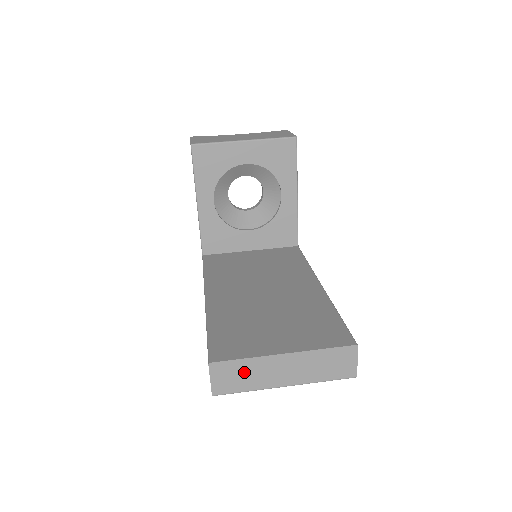
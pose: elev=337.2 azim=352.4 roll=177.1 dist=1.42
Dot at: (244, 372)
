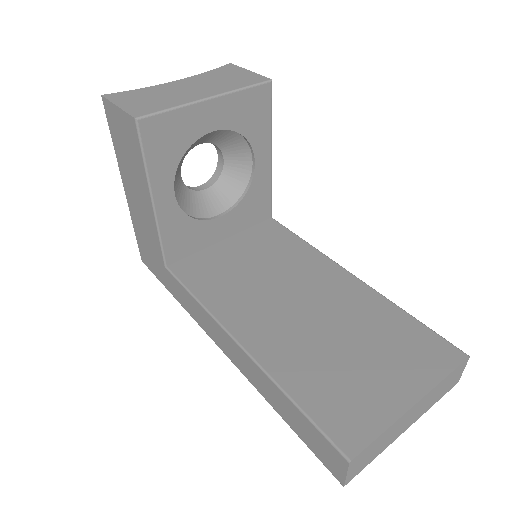
Dot at: (378, 445)
